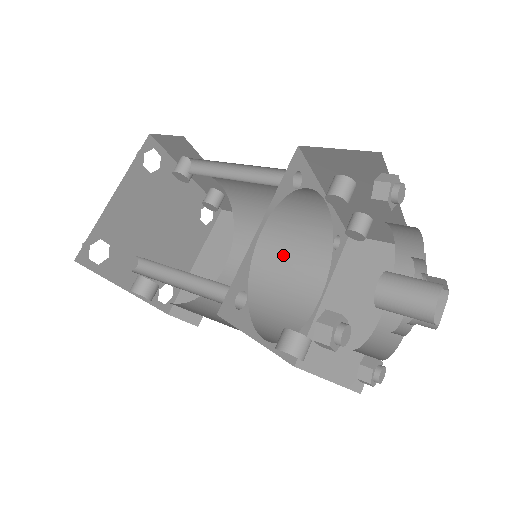
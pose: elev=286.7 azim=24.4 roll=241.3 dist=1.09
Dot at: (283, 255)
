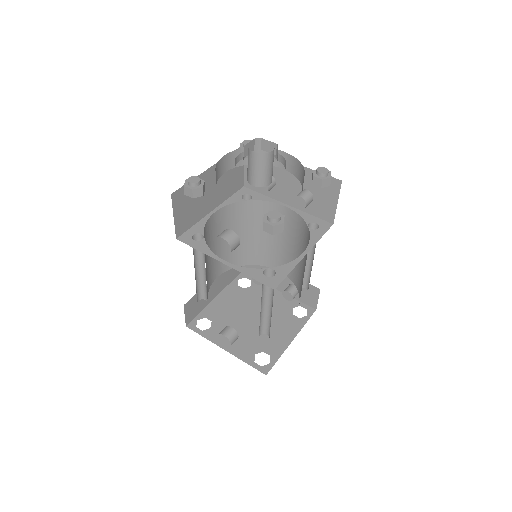
Dot at: occluded
